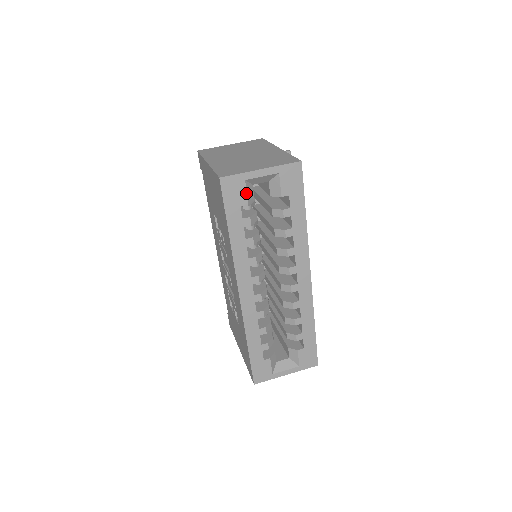
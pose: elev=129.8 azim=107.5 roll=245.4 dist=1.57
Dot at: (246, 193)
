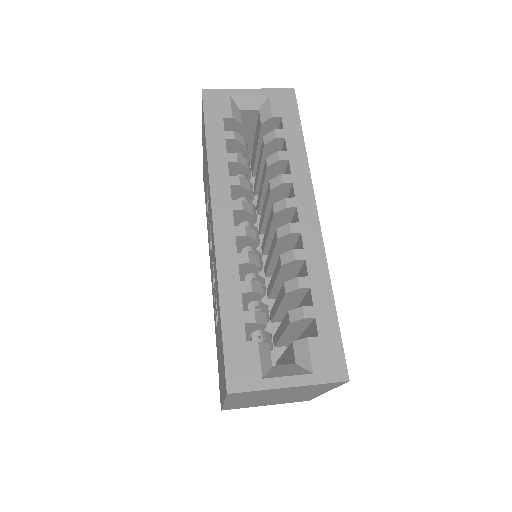
Dot at: (230, 107)
